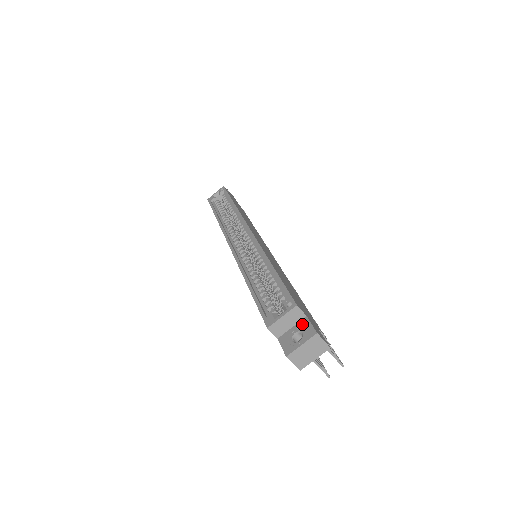
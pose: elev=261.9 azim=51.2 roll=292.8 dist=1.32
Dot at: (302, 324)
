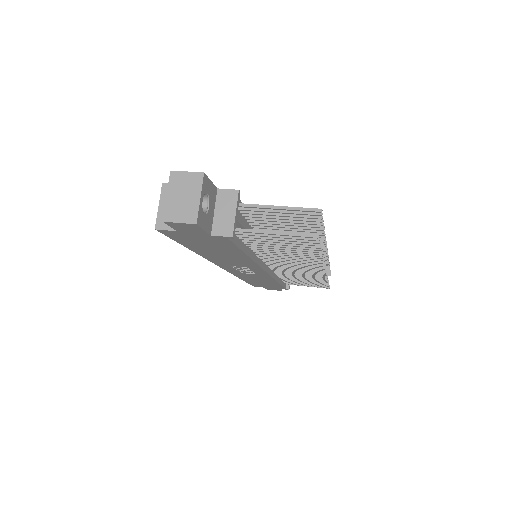
Dot at: occluded
